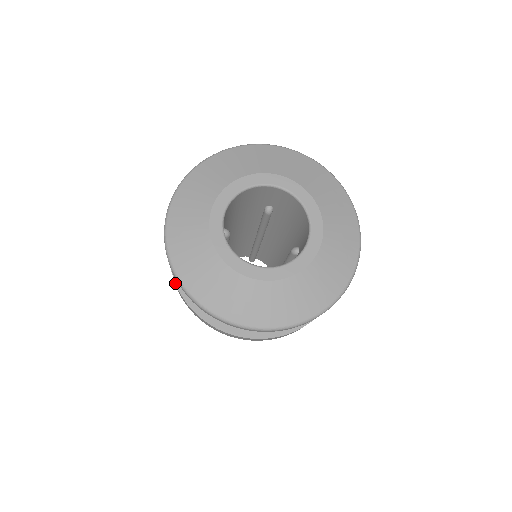
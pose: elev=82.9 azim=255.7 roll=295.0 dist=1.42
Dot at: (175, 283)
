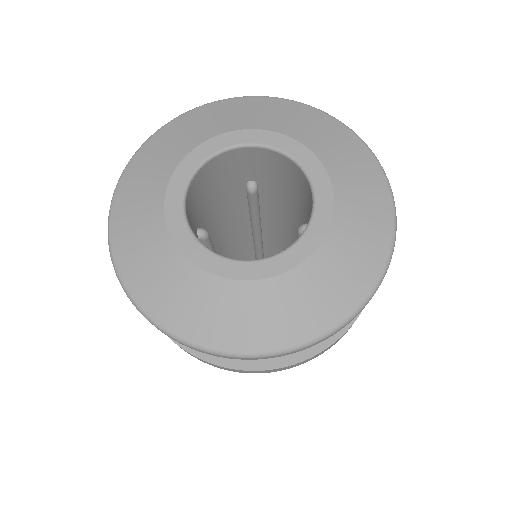
Dot at: occluded
